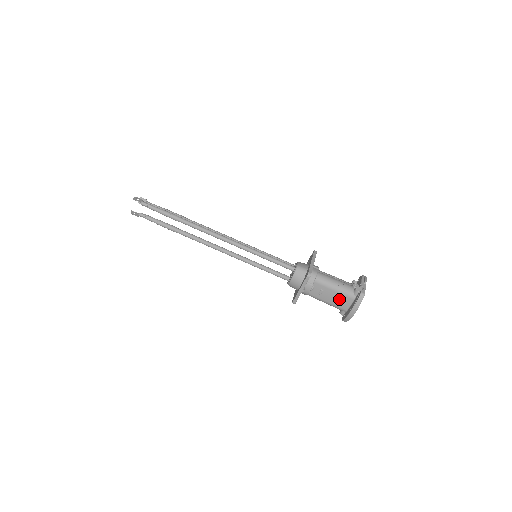
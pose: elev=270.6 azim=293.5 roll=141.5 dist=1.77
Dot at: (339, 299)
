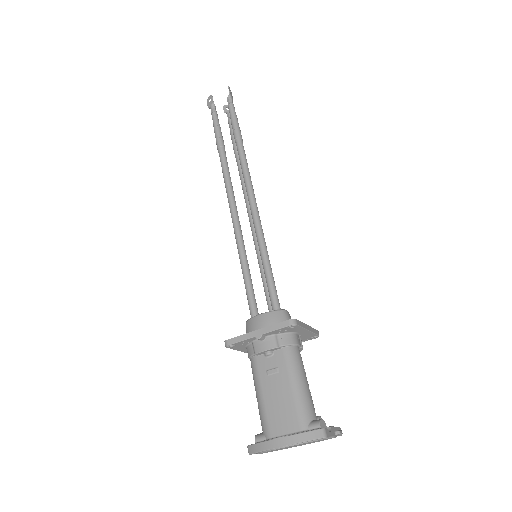
Dot at: (283, 408)
